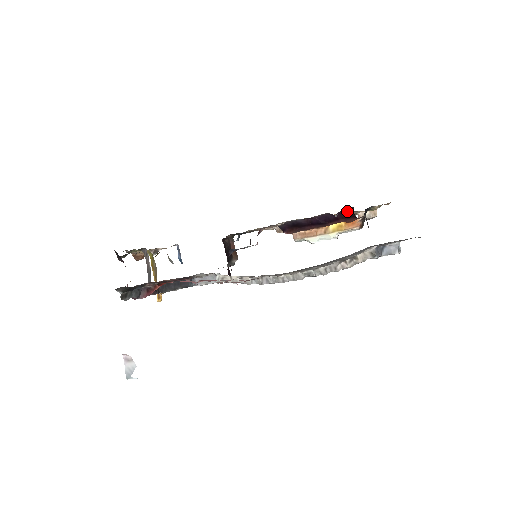
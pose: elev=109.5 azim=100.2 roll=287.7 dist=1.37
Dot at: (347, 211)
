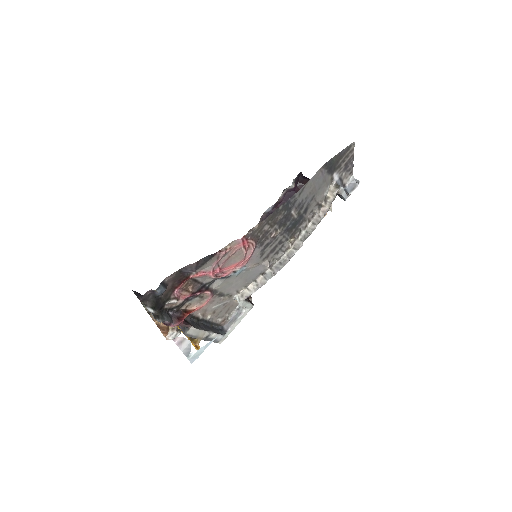
Dot at: (300, 181)
